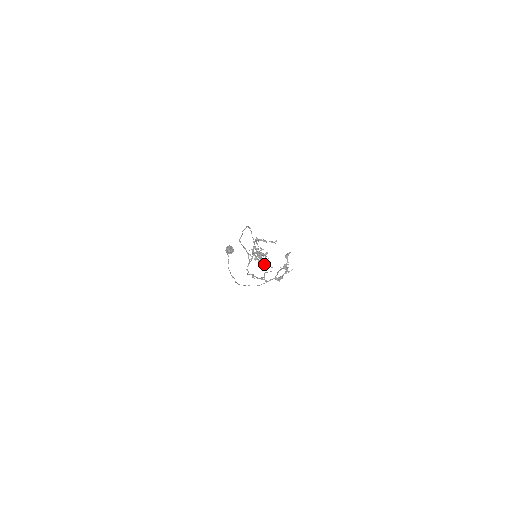
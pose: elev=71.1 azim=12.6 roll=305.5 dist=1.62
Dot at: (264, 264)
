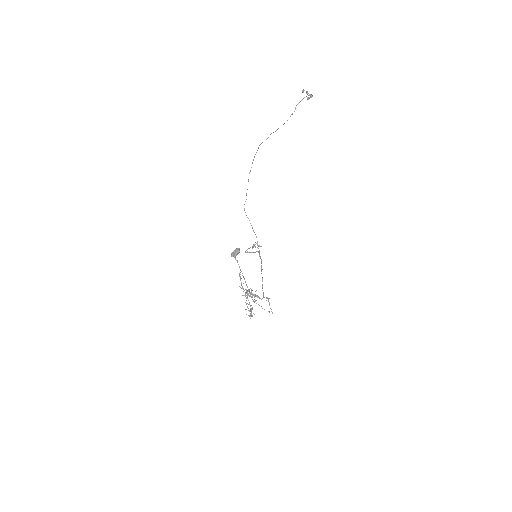
Dot at: (259, 297)
